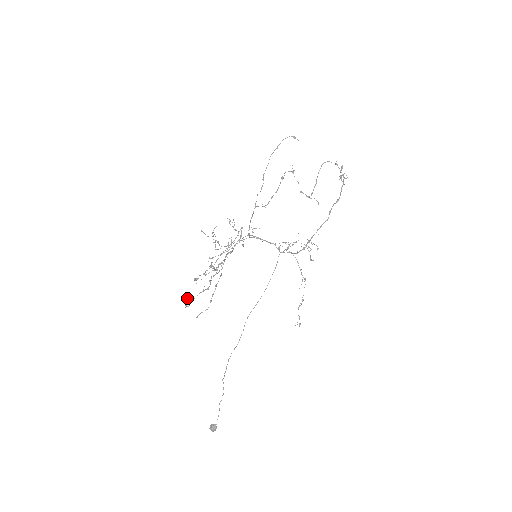
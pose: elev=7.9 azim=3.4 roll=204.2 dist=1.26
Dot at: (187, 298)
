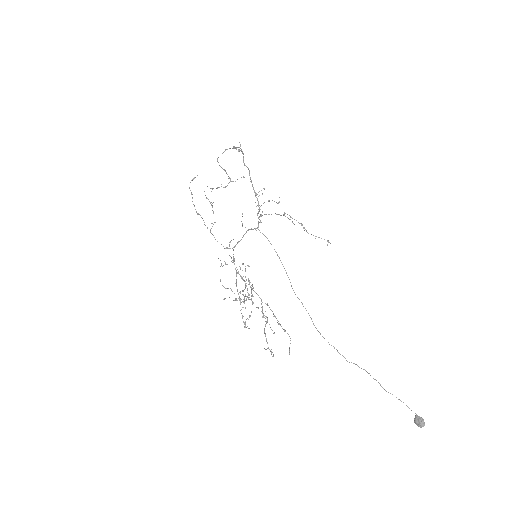
Dot at: occluded
